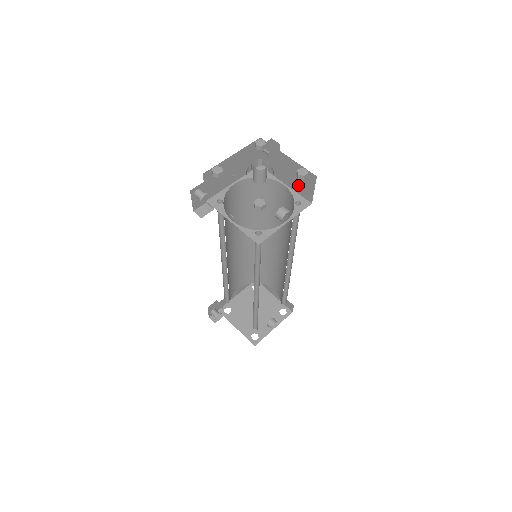
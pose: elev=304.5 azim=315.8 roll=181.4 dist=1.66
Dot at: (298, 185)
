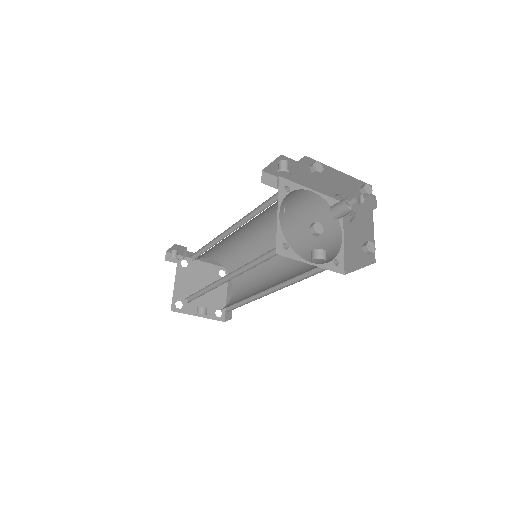
Dot at: (353, 250)
